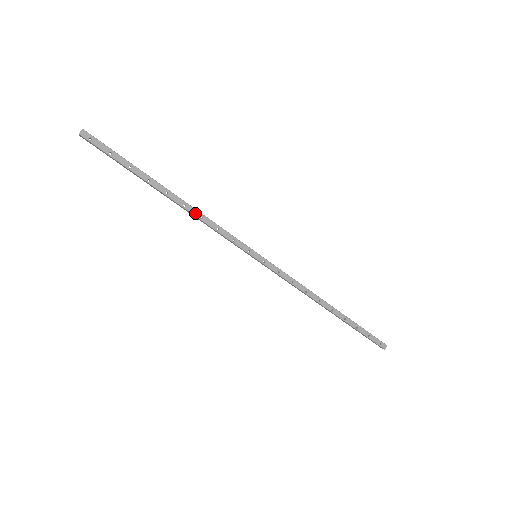
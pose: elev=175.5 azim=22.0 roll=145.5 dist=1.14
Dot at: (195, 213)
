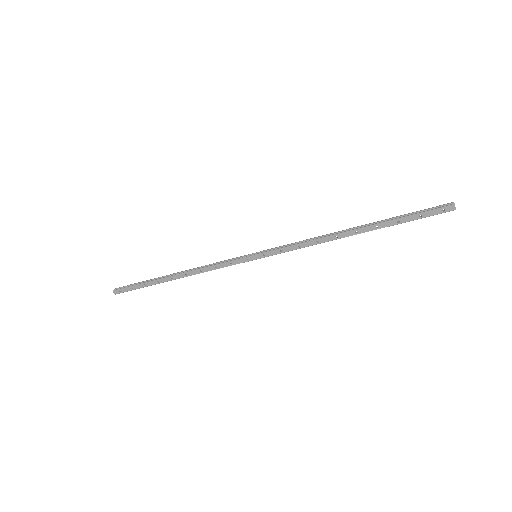
Dot at: (195, 273)
